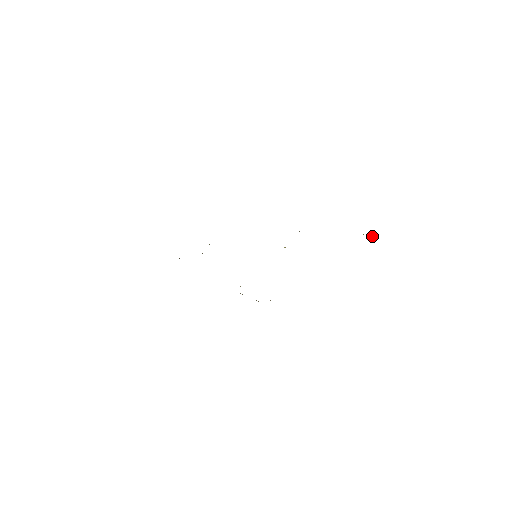
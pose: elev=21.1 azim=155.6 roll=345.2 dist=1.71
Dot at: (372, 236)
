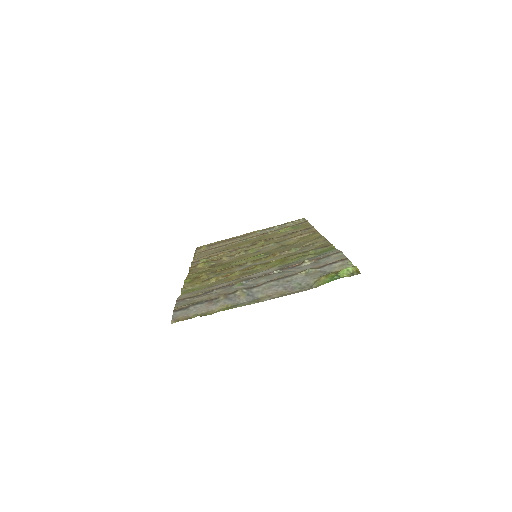
Dot at: (349, 270)
